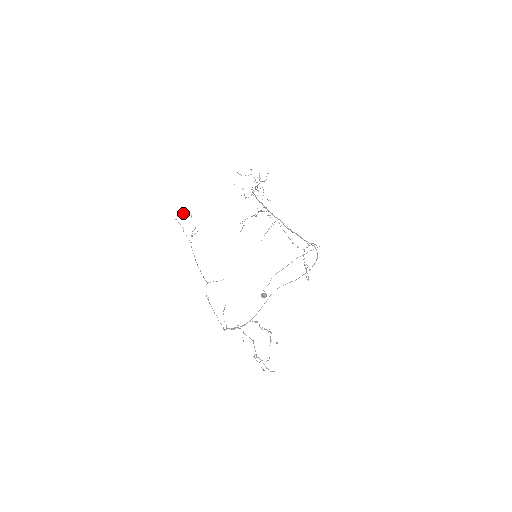
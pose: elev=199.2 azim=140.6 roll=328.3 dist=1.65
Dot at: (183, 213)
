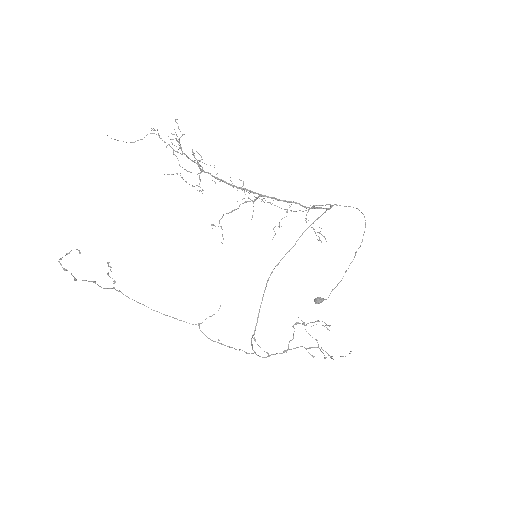
Dot at: (62, 257)
